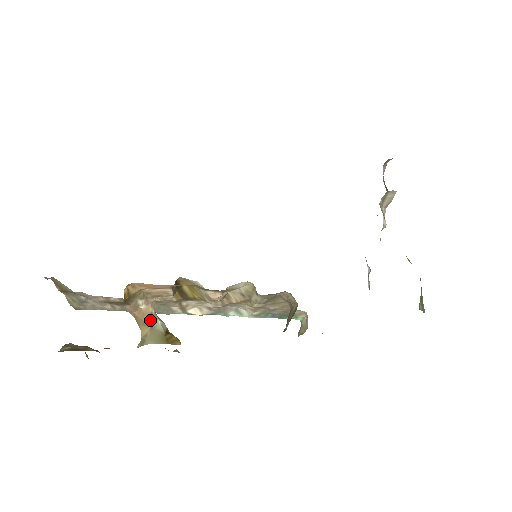
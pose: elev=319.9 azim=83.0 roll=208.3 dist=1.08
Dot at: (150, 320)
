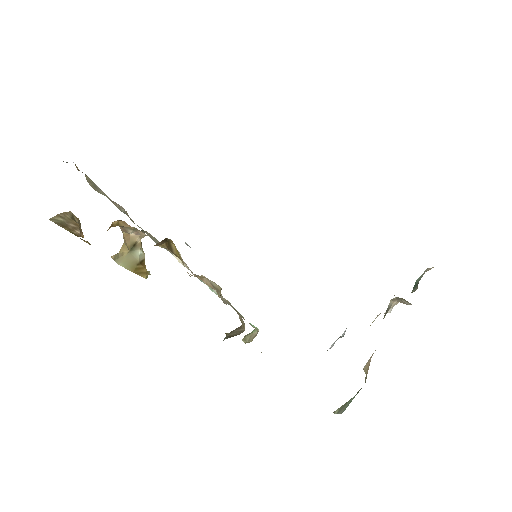
Dot at: (132, 246)
